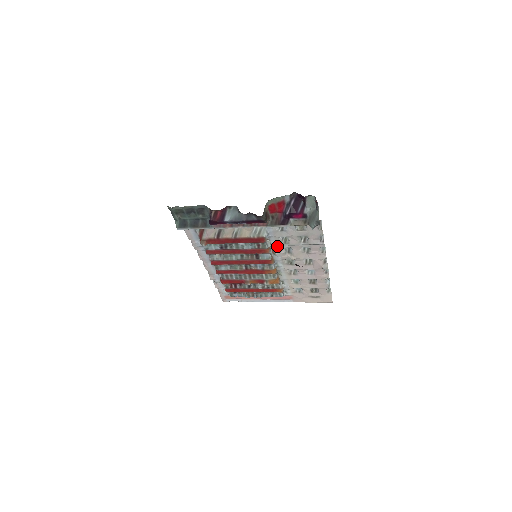
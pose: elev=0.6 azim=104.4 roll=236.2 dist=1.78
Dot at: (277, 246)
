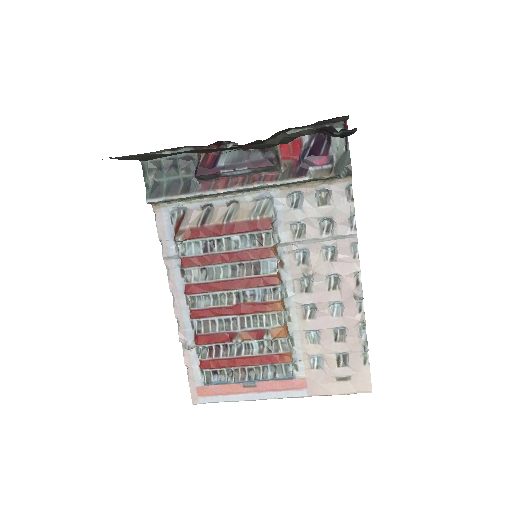
Dot at: (287, 247)
